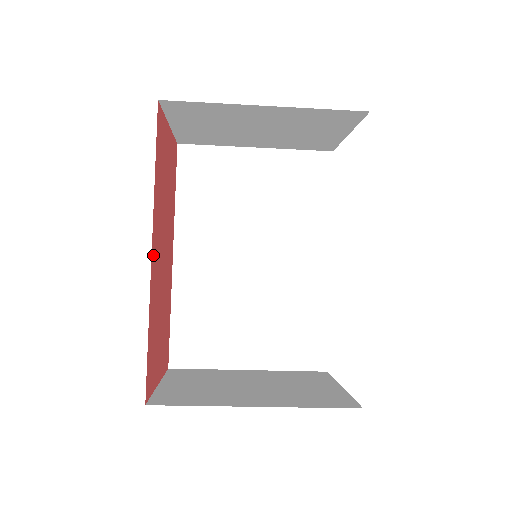
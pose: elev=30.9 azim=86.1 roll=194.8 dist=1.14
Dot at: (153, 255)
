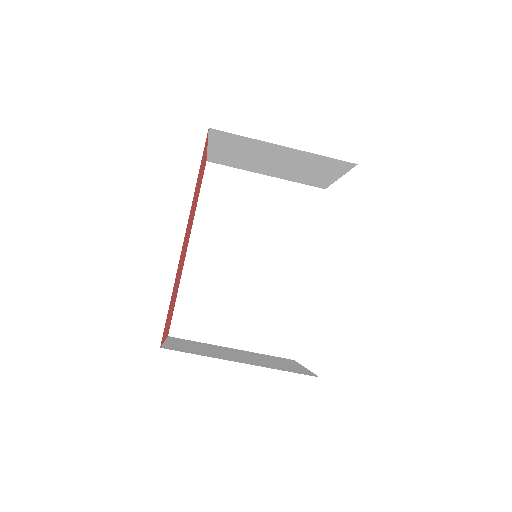
Dot at: (184, 238)
